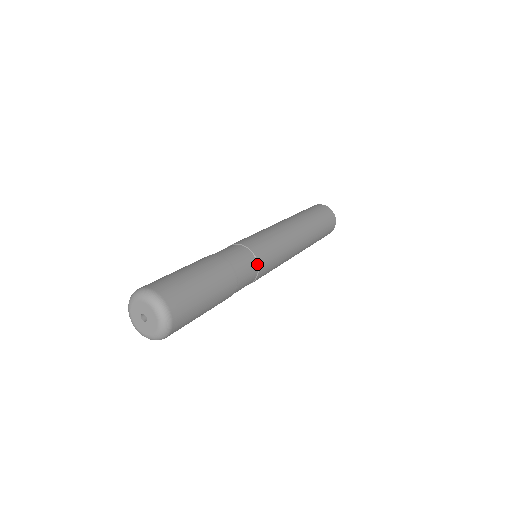
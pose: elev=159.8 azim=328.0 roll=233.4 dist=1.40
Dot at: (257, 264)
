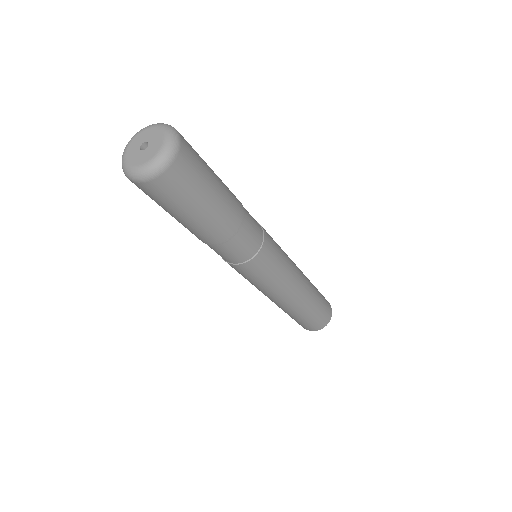
Dot at: (258, 250)
